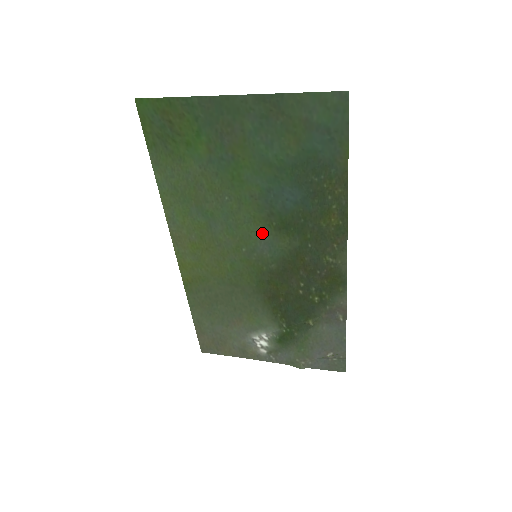
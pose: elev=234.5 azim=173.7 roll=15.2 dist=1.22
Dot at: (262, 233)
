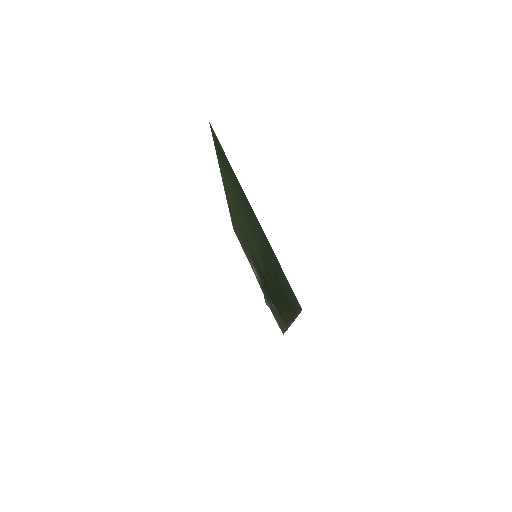
Dot at: (259, 257)
